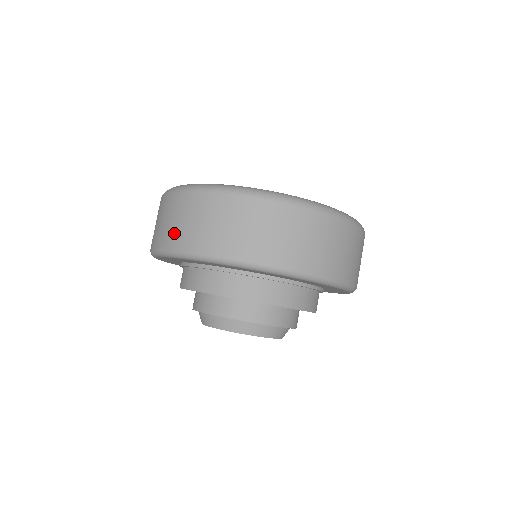
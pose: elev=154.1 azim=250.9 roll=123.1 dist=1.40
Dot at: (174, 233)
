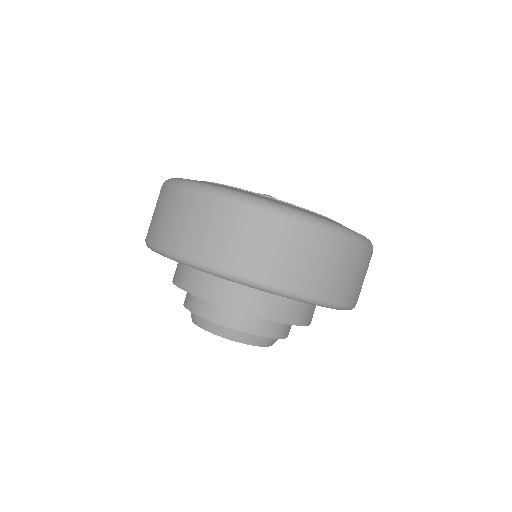
Dot at: (166, 231)
